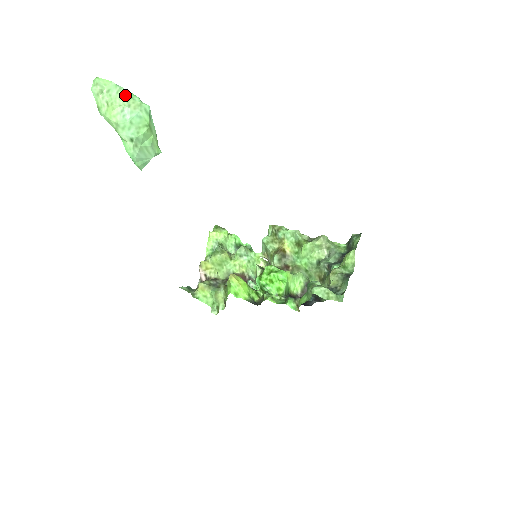
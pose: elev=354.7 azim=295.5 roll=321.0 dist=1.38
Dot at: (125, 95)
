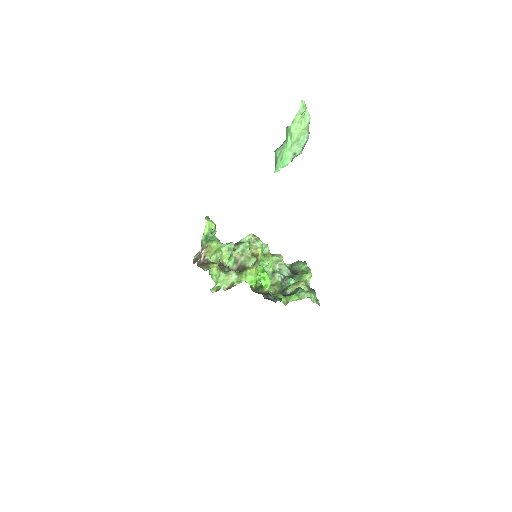
Dot at: occluded
